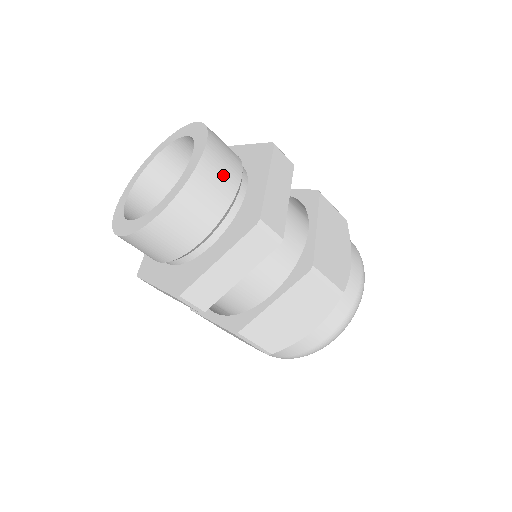
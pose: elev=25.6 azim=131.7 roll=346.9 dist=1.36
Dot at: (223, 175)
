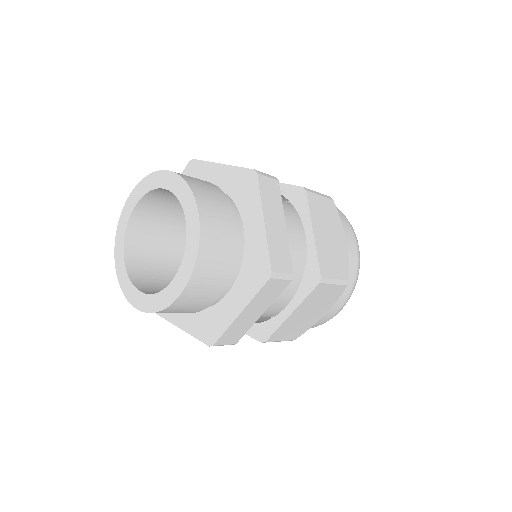
Dot at: (198, 180)
